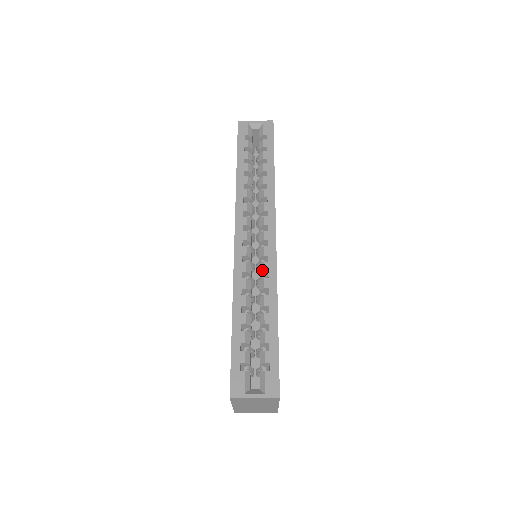
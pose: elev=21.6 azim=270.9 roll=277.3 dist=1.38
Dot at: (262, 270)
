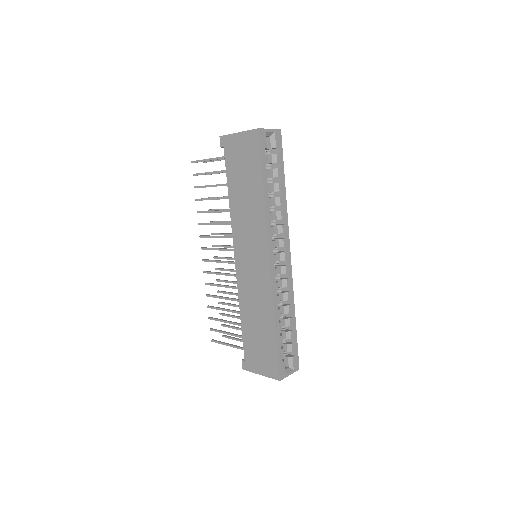
Dot at: (285, 286)
